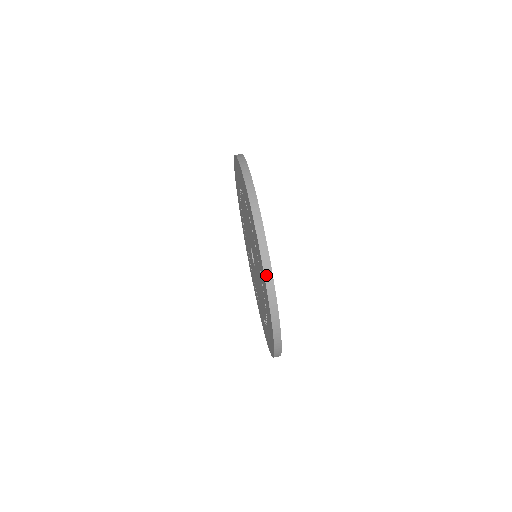
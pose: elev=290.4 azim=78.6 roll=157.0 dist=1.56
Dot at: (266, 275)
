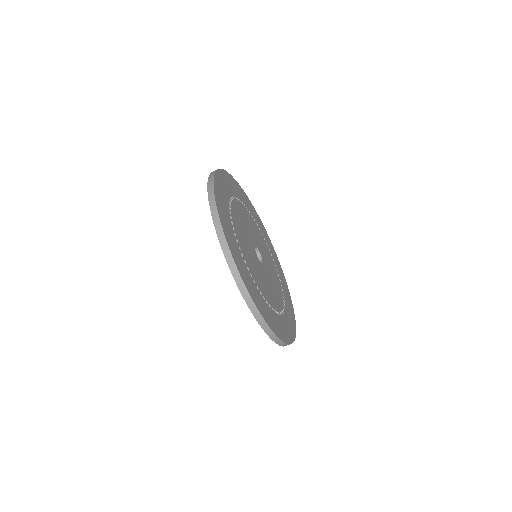
Dot at: (245, 298)
